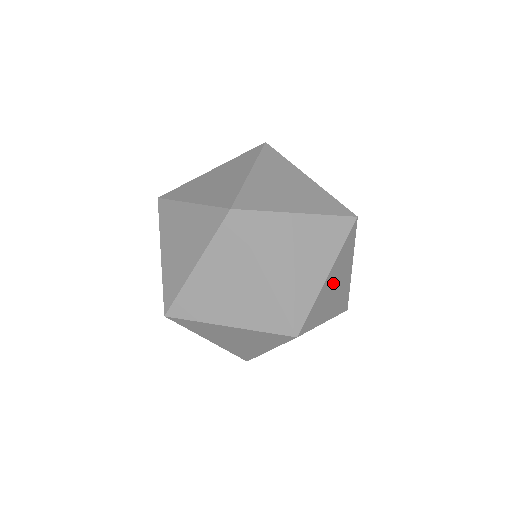
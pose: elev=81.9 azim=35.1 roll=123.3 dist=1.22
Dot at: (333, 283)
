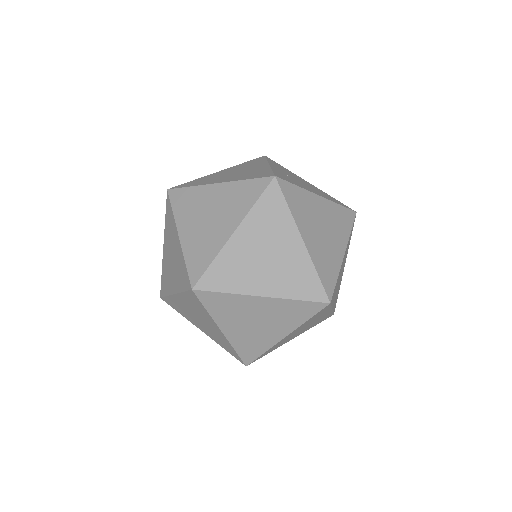
Dot at: (315, 233)
